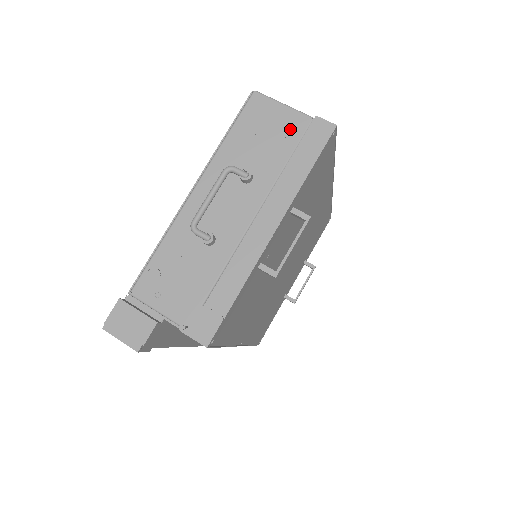
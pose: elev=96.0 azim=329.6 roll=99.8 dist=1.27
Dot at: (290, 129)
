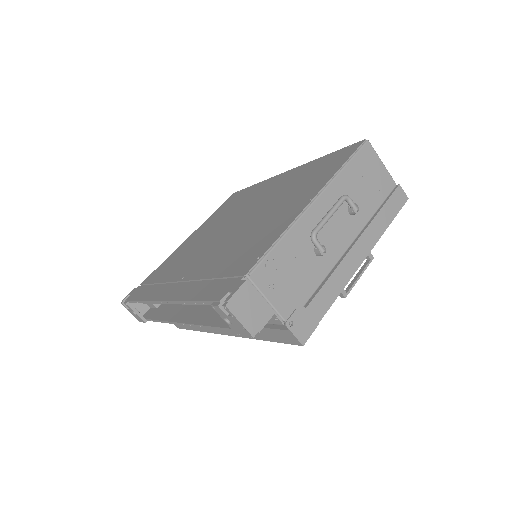
Dot at: (383, 185)
